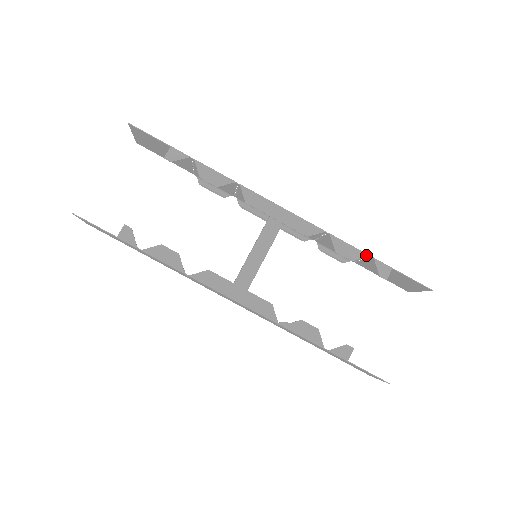
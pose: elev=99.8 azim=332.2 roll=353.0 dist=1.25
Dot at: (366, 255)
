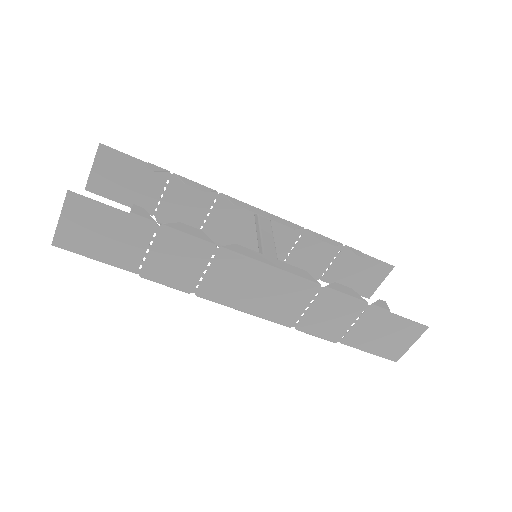
Dot at: (340, 243)
